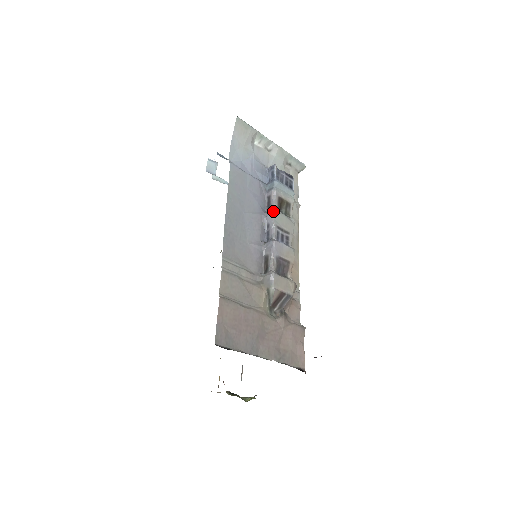
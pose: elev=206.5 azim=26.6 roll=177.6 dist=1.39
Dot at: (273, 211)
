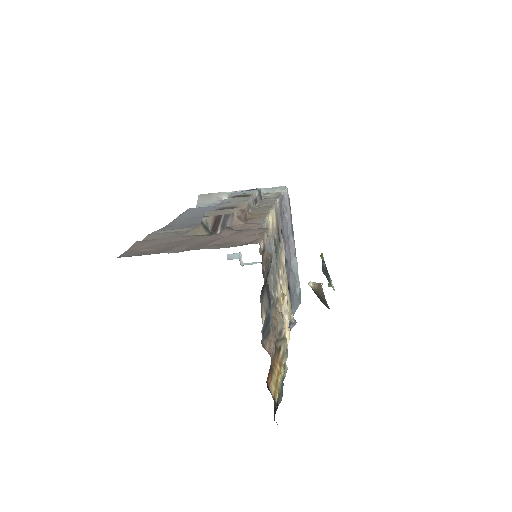
Dot at: (222, 201)
